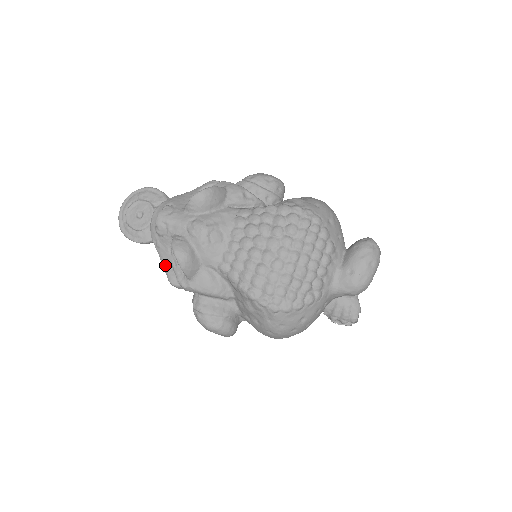
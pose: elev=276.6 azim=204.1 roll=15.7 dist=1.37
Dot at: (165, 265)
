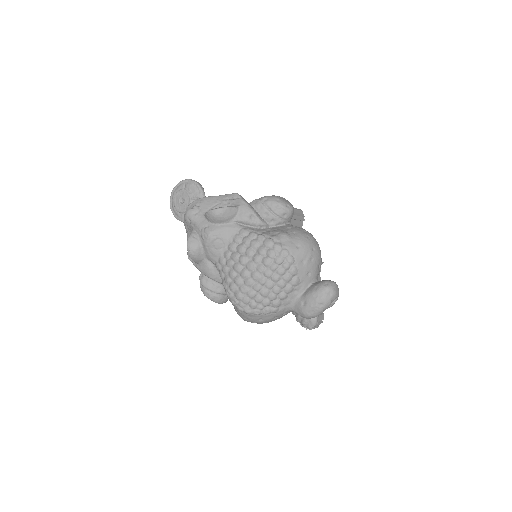
Dot at: occluded
